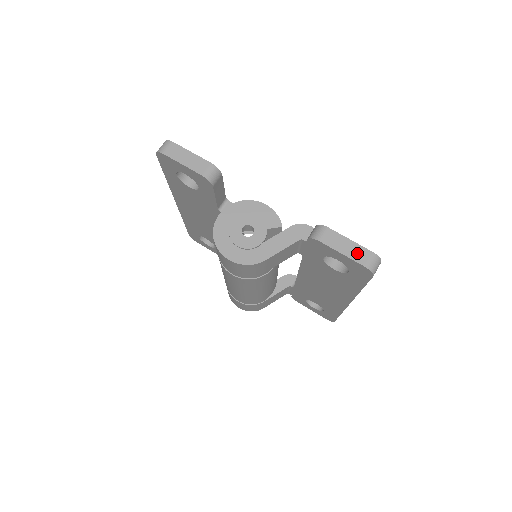
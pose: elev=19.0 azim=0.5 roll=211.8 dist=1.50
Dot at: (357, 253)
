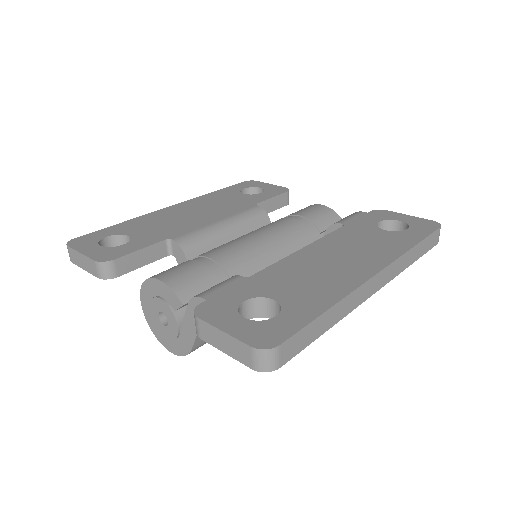
Dot at: (237, 351)
